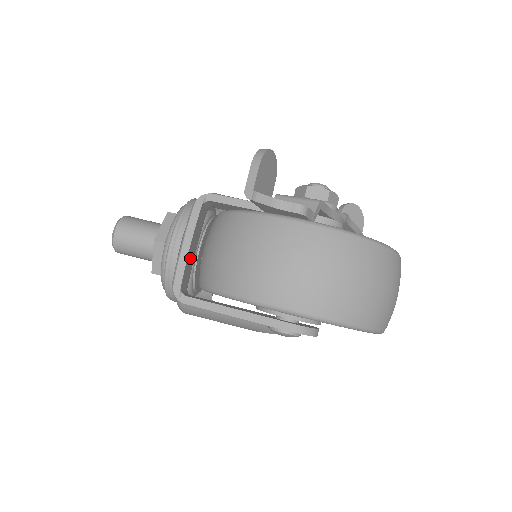
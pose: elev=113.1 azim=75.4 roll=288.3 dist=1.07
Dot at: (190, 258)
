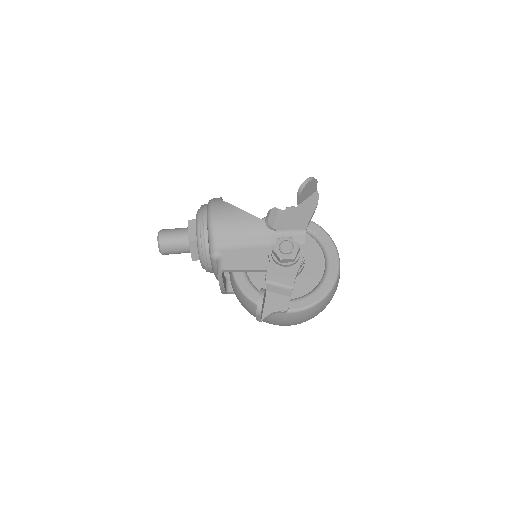
Dot at: (224, 283)
